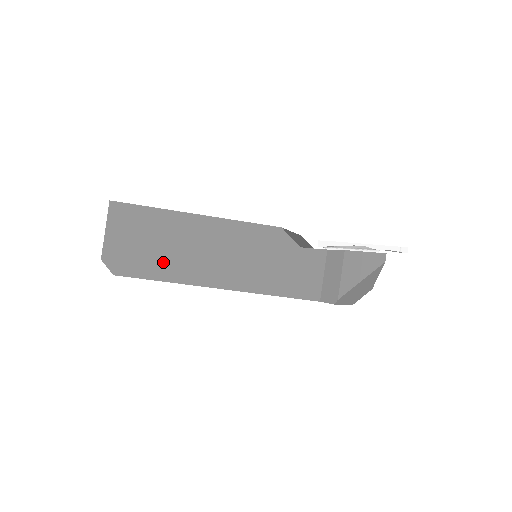
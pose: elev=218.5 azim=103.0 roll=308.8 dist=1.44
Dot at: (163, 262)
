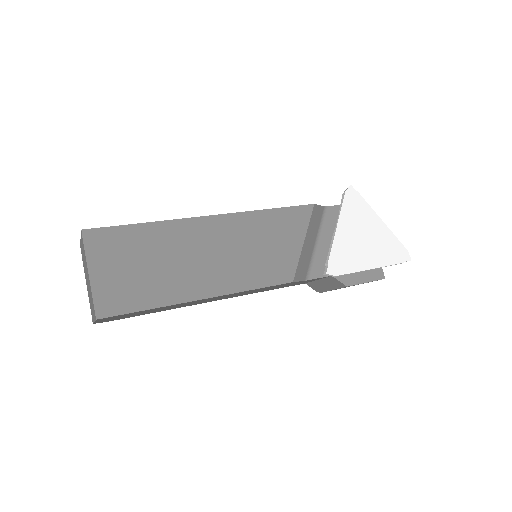
Dot at: occluded
